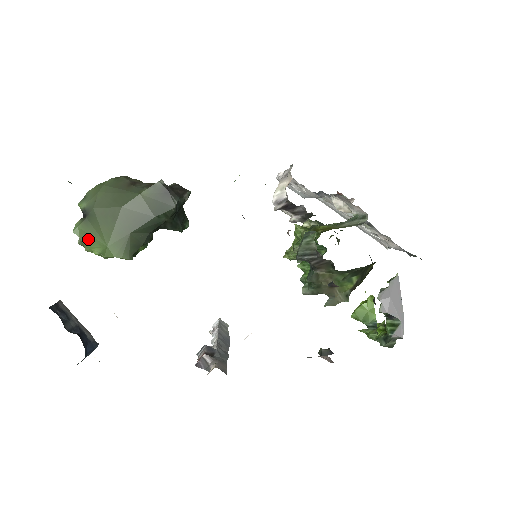
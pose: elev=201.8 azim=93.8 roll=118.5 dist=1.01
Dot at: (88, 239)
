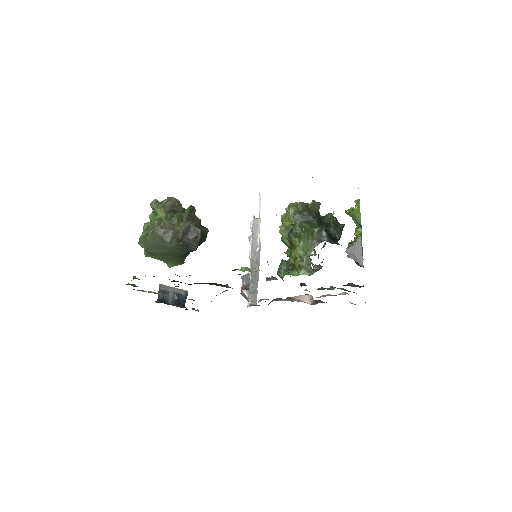
Dot at: occluded
